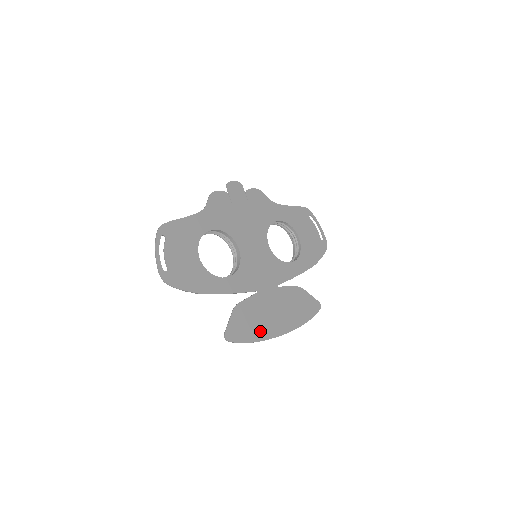
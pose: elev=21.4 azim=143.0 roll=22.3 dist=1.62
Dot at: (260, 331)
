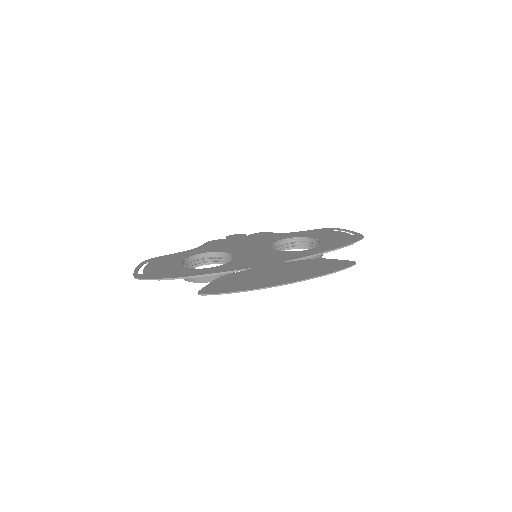
Dot at: (251, 285)
